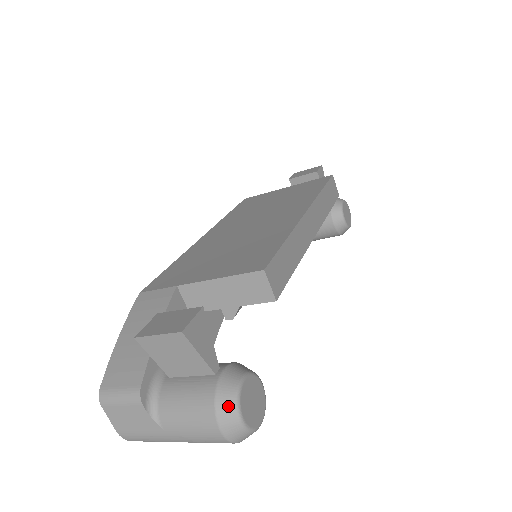
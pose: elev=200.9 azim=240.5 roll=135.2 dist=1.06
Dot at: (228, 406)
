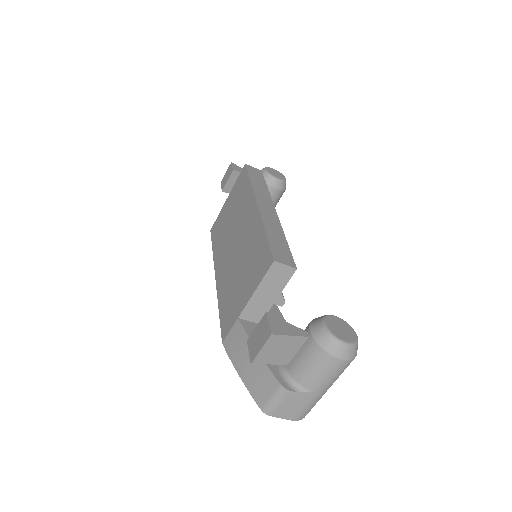
Dot at: (332, 344)
